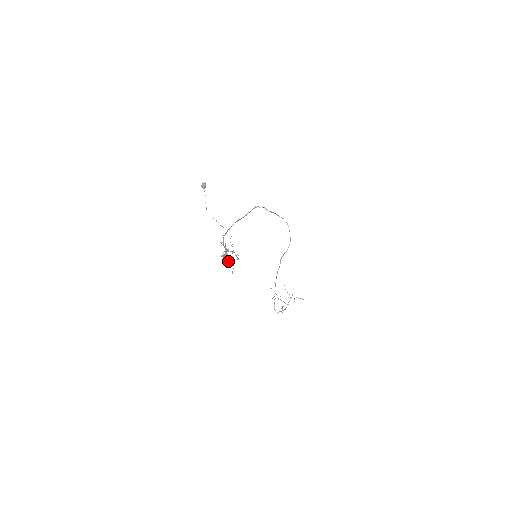
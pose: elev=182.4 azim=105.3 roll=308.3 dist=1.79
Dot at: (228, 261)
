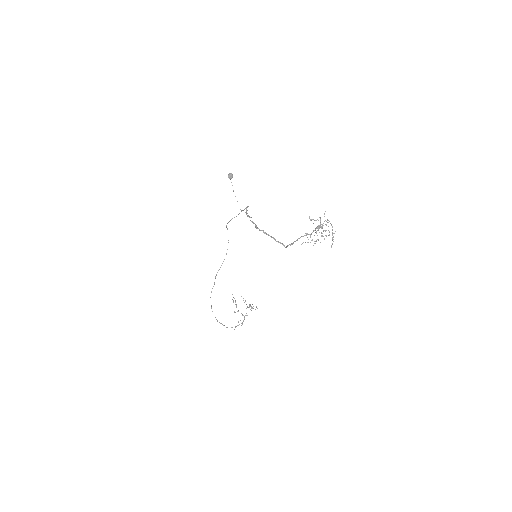
Dot at: (329, 234)
